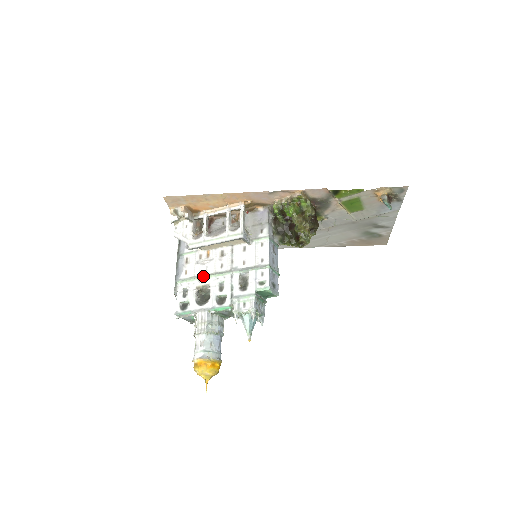
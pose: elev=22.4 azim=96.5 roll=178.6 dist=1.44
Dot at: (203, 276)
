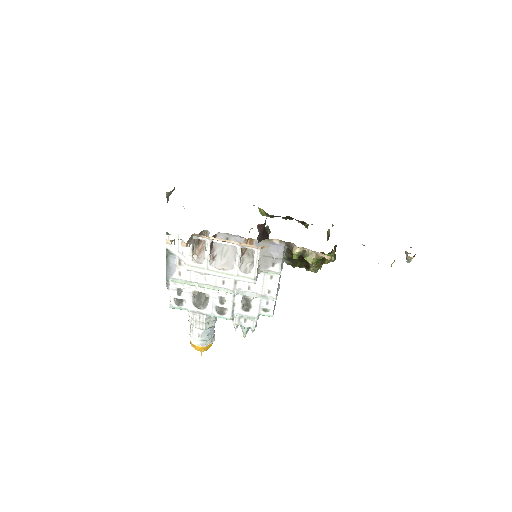
Dot at: (201, 286)
